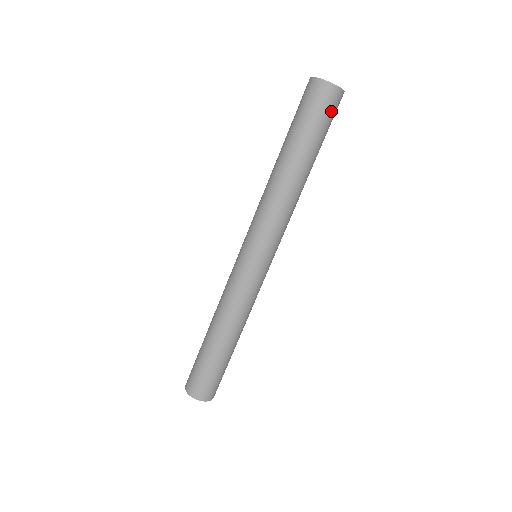
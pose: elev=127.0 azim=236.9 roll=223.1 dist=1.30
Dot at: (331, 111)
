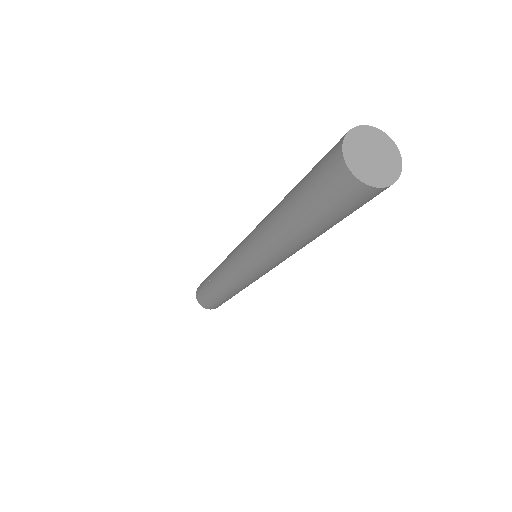
Dot at: occluded
